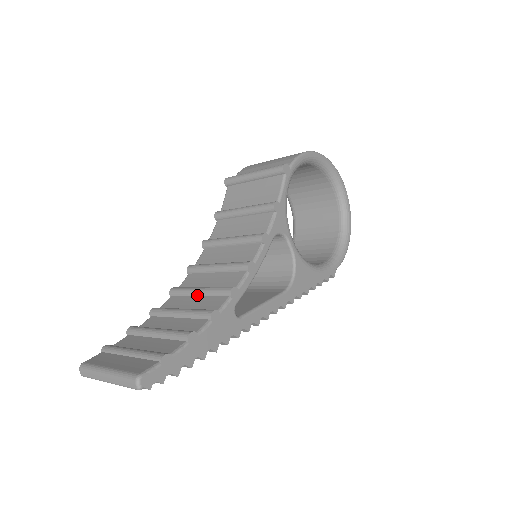
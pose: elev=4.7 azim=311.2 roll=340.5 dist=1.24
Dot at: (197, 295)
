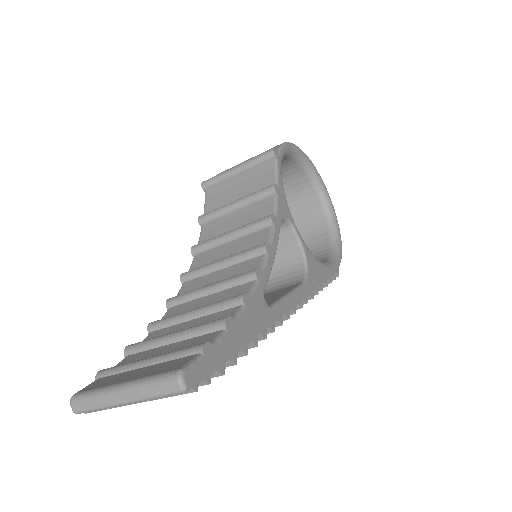
Dot at: (207, 294)
